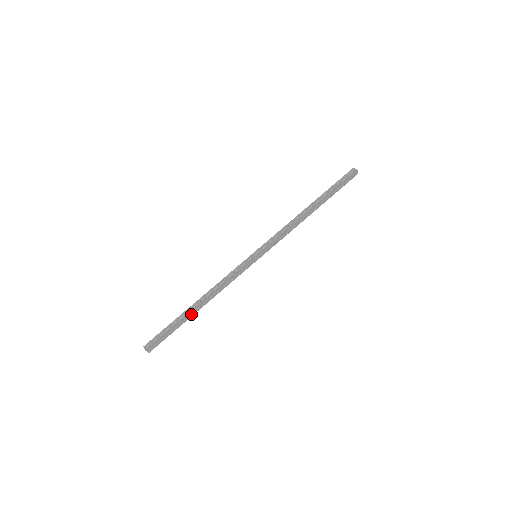
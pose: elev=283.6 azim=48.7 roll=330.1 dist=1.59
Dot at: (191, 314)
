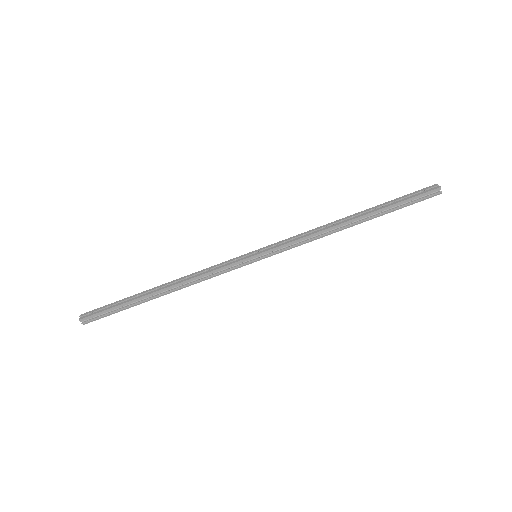
Dot at: (149, 298)
